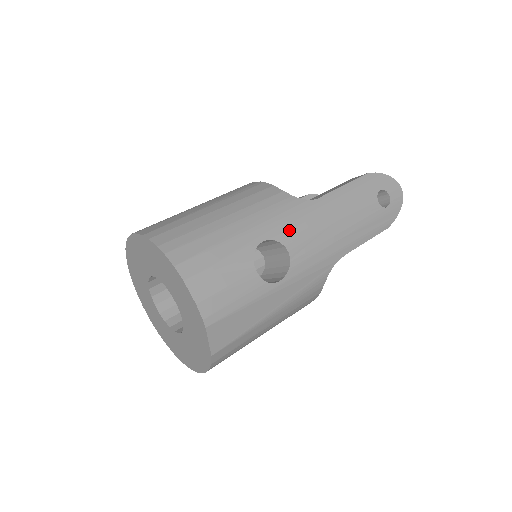
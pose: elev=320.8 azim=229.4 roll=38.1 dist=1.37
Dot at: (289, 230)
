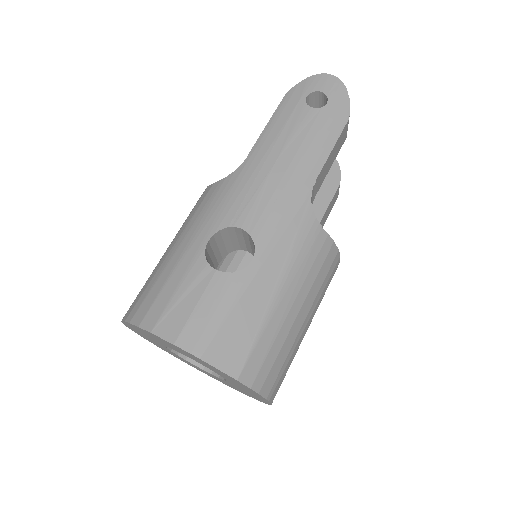
Dot at: (229, 210)
